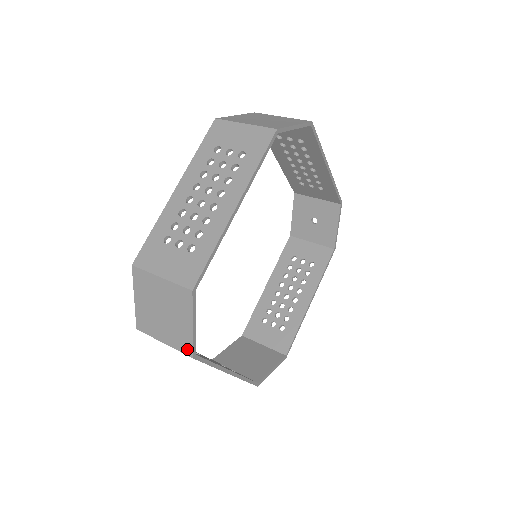
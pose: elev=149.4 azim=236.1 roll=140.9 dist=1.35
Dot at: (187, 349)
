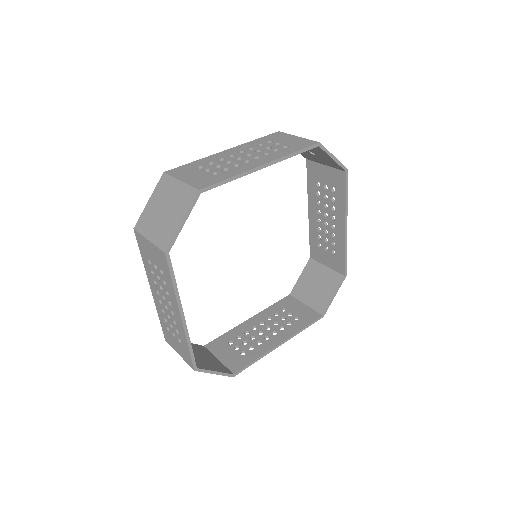
Dot at: occluded
